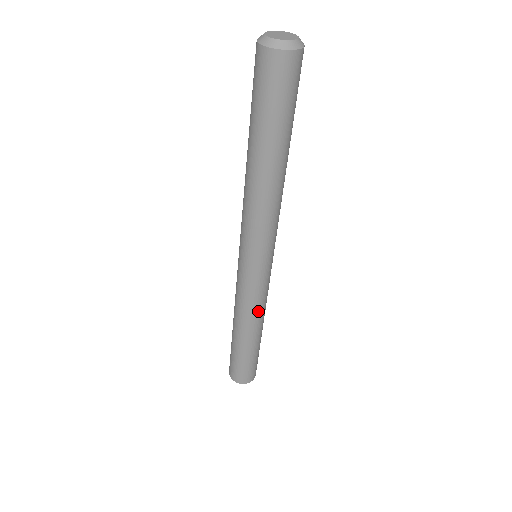
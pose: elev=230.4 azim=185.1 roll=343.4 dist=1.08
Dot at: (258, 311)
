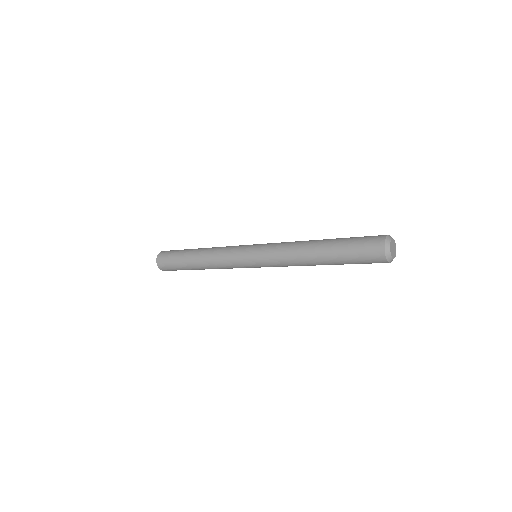
Dot at: occluded
